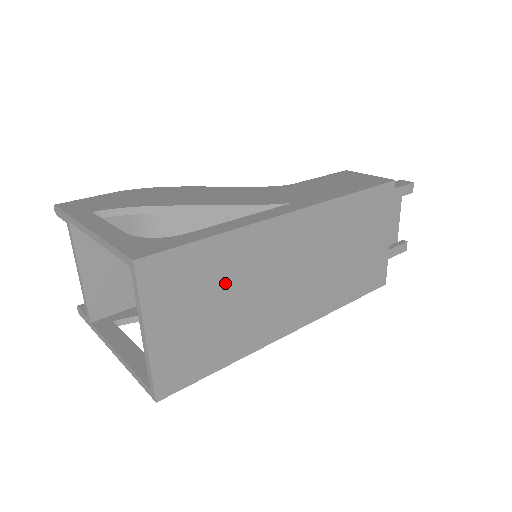
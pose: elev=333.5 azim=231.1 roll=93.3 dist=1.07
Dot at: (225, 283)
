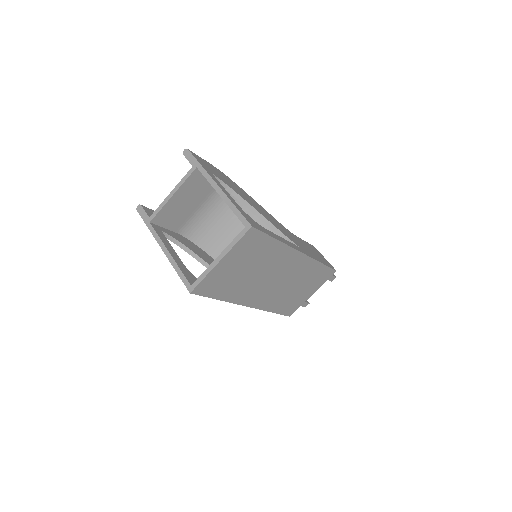
Dot at: (258, 262)
